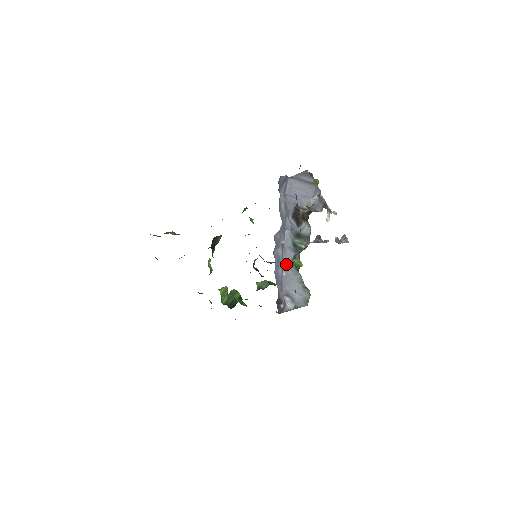
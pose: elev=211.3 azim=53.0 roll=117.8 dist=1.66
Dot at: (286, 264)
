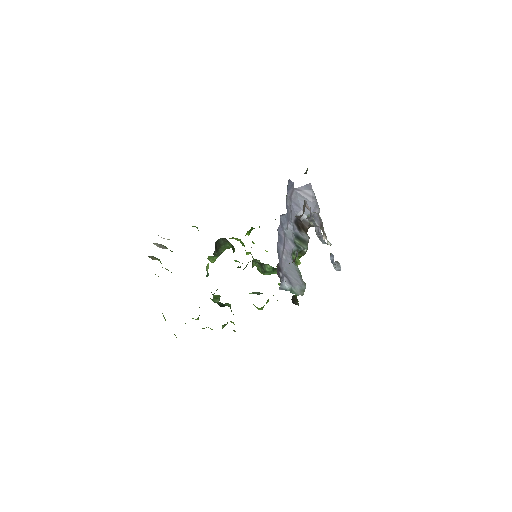
Dot at: (286, 251)
